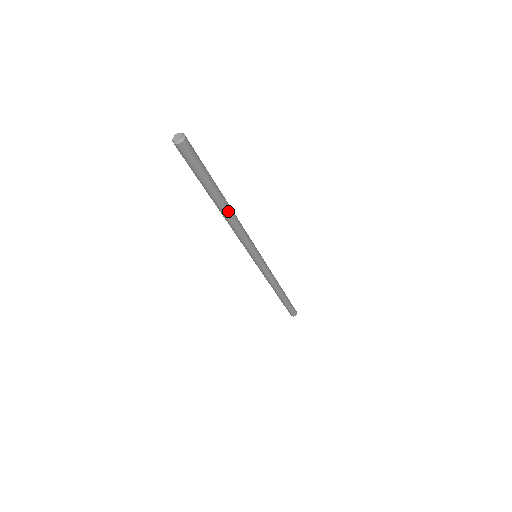
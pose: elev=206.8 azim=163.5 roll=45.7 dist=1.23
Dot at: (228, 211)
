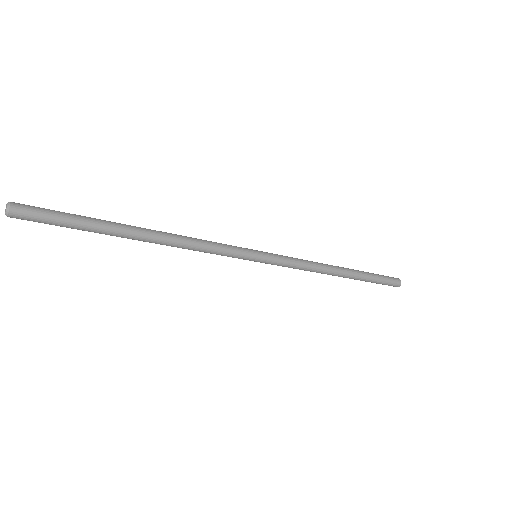
Dot at: (149, 242)
